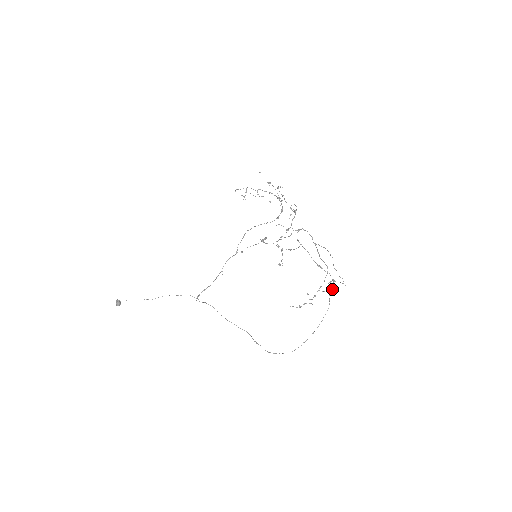
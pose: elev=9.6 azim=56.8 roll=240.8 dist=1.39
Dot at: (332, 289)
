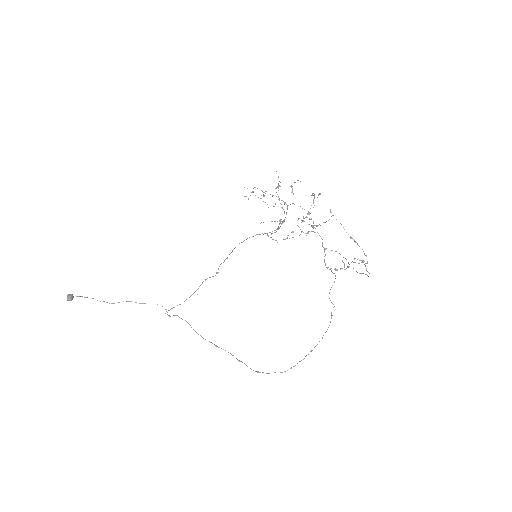
Dot at: (366, 263)
